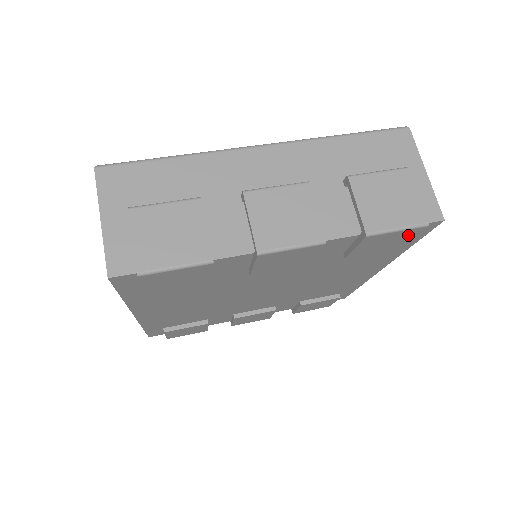
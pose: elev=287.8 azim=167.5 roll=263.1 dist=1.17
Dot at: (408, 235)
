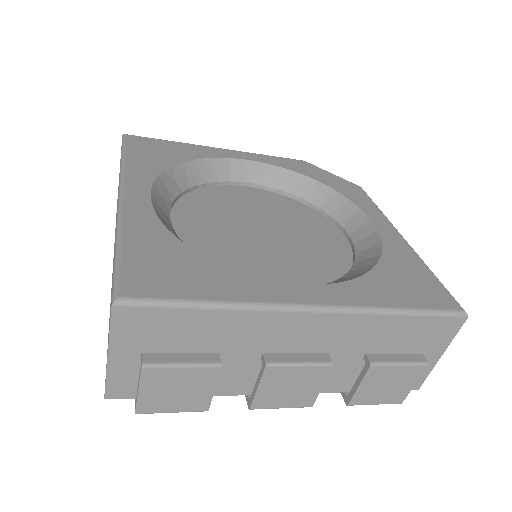
Dot at: occluded
